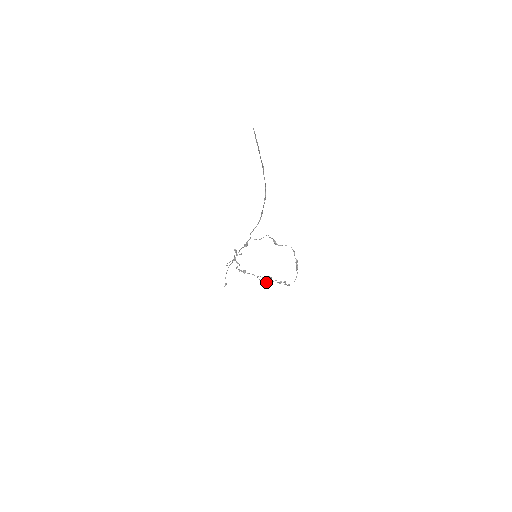
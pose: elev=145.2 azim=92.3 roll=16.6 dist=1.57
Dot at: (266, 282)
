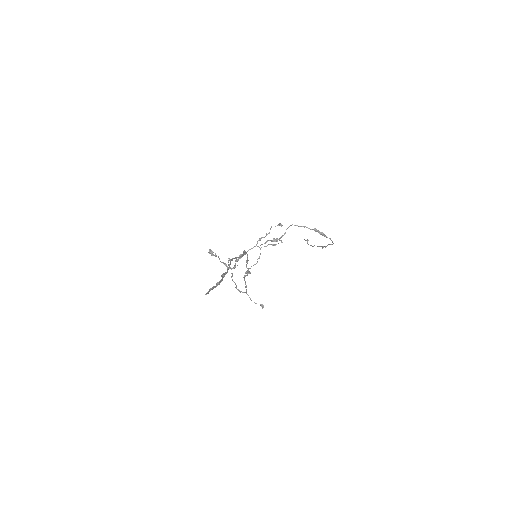
Dot at: (274, 245)
